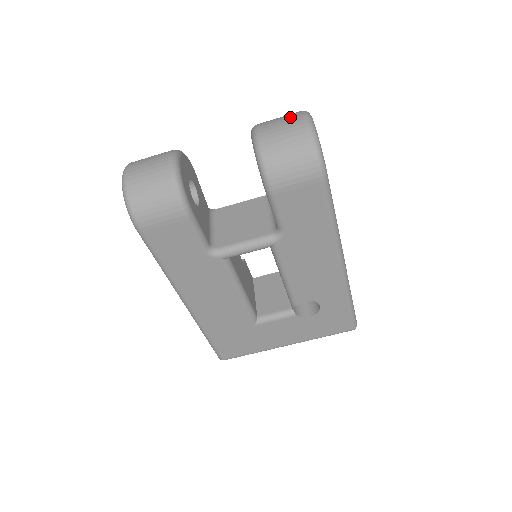
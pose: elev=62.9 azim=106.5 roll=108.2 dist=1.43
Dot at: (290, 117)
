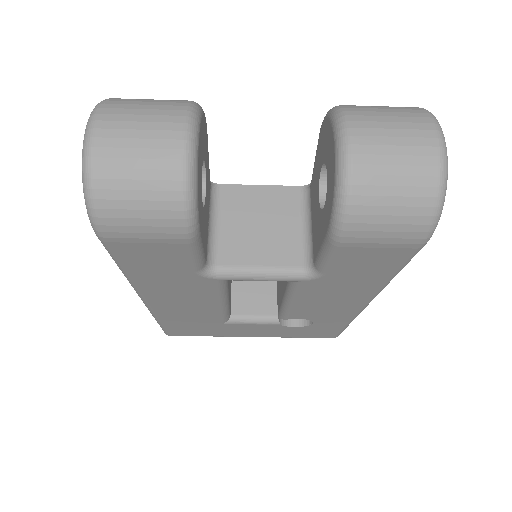
Dot at: (412, 127)
